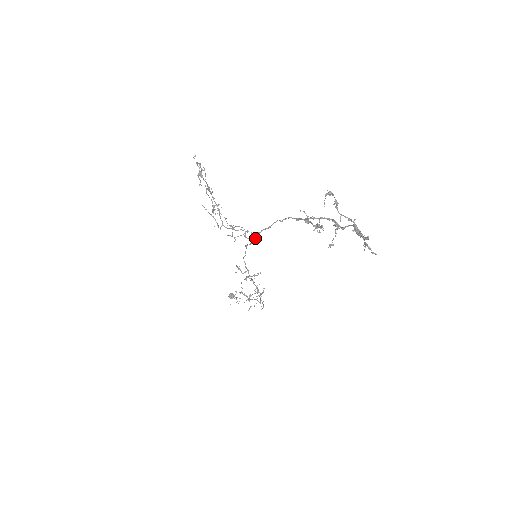
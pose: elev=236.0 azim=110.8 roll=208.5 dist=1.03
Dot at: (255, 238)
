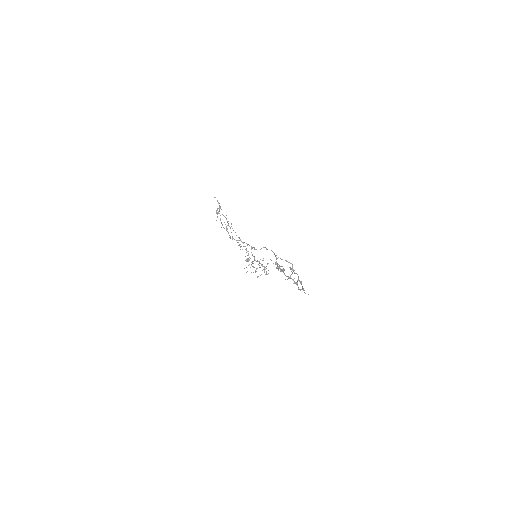
Dot at: (254, 248)
